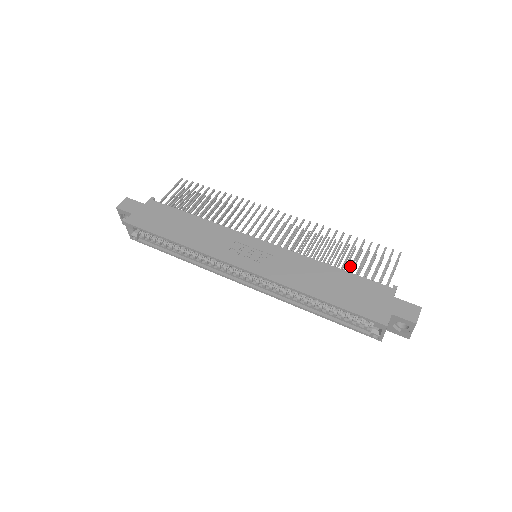
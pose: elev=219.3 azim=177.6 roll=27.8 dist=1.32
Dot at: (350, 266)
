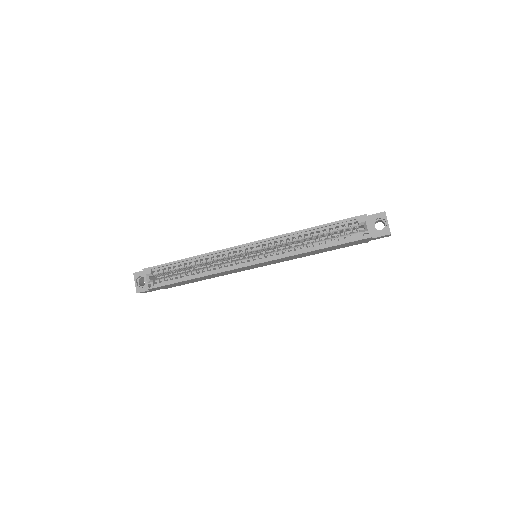
Dot at: occluded
